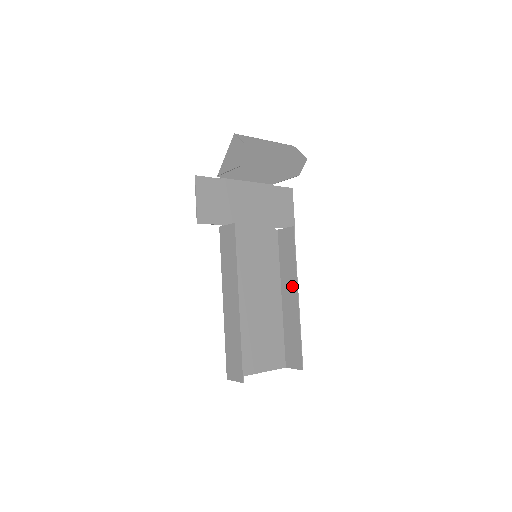
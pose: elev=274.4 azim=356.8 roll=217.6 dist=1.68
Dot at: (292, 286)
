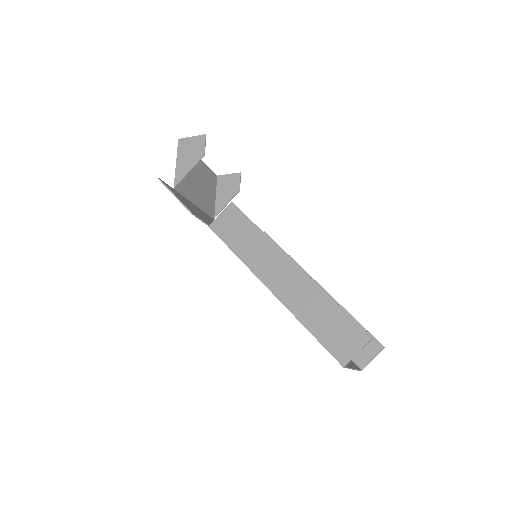
Dot at: occluded
